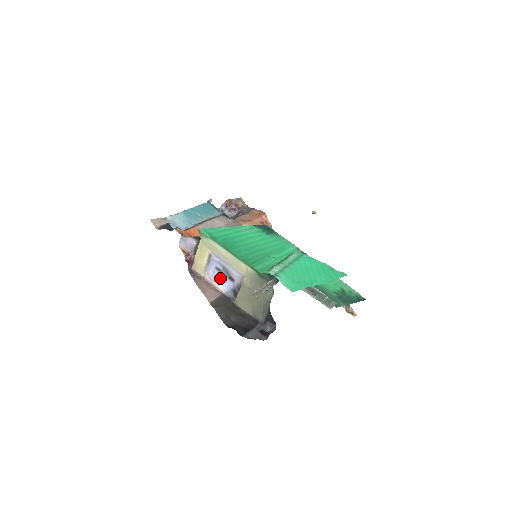
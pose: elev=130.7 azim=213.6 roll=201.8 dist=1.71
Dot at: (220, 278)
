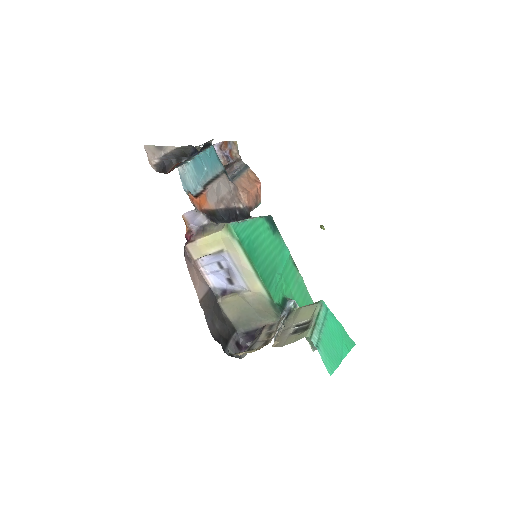
Dot at: (215, 272)
